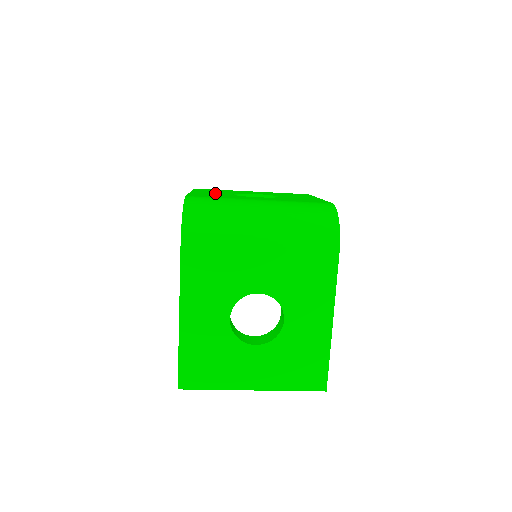
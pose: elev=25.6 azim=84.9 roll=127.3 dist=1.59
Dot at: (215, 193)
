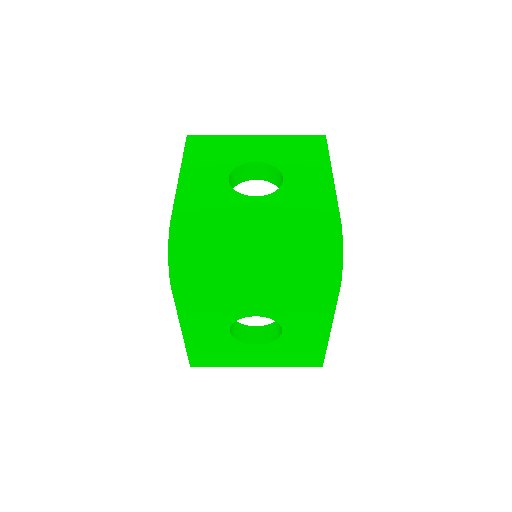
Dot at: (208, 178)
